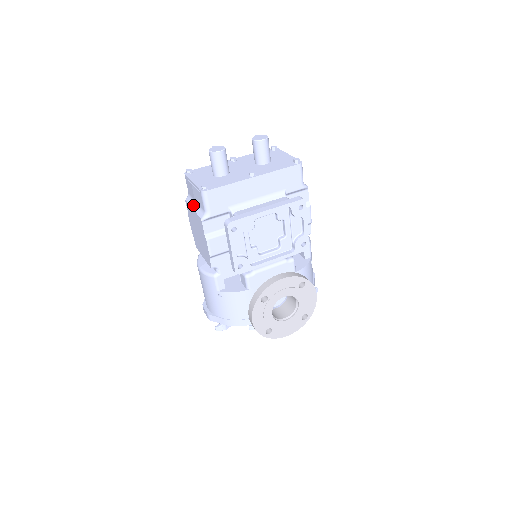
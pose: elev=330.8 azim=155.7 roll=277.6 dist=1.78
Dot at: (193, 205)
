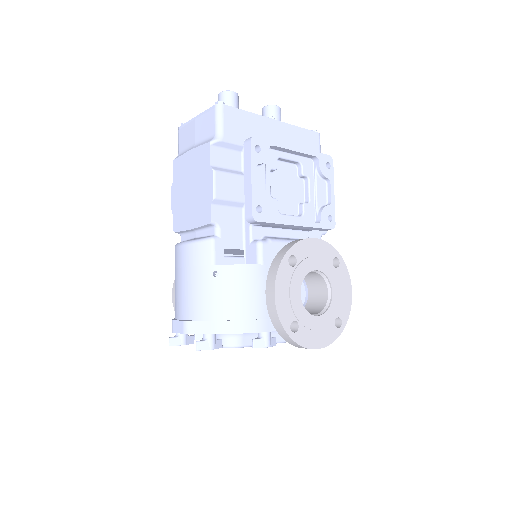
Dot at: (191, 148)
